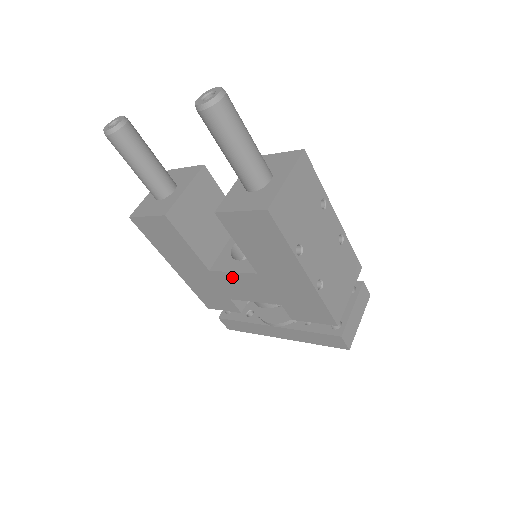
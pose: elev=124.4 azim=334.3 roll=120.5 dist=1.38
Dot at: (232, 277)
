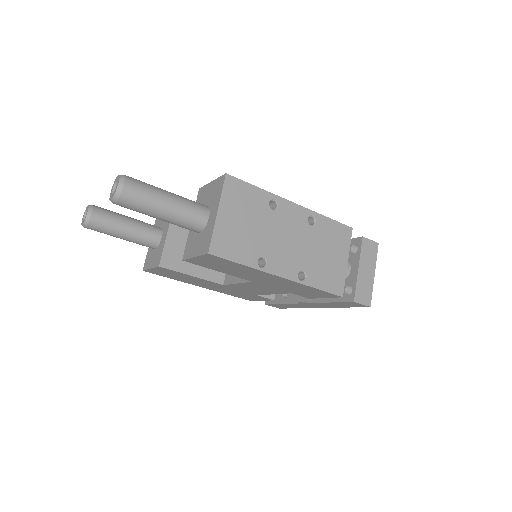
Dot at: (241, 286)
